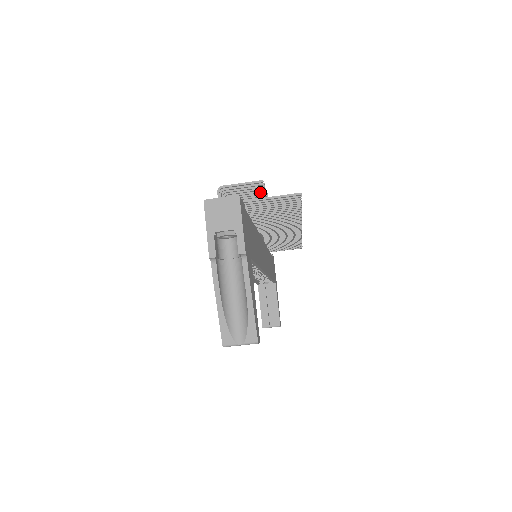
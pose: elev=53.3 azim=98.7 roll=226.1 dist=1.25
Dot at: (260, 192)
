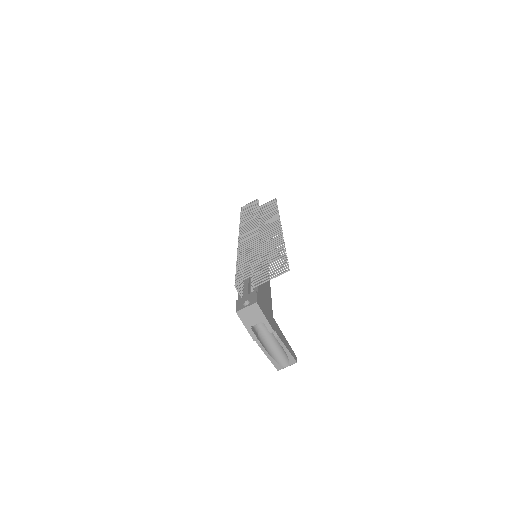
Dot at: (258, 263)
